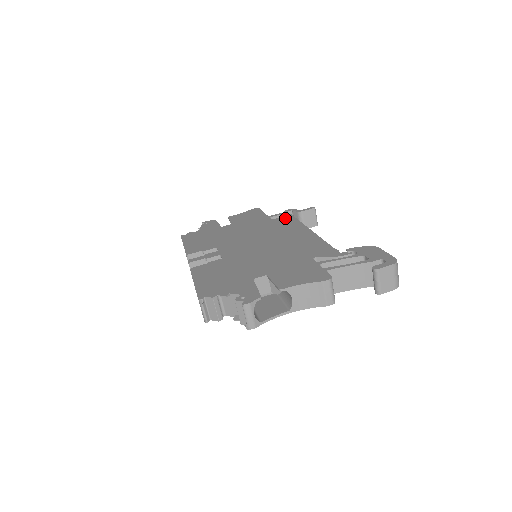
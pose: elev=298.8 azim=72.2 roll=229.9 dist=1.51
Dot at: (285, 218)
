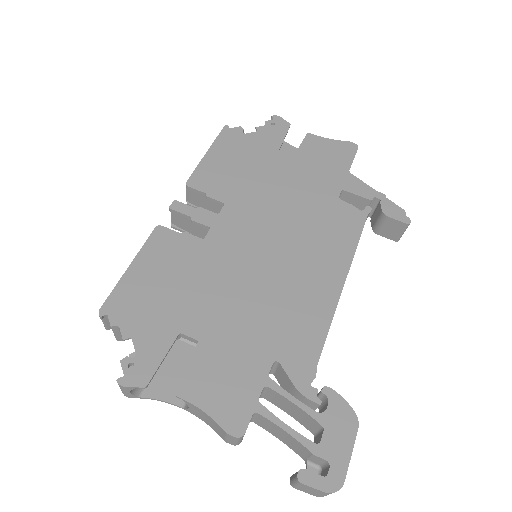
Dot at: (353, 213)
